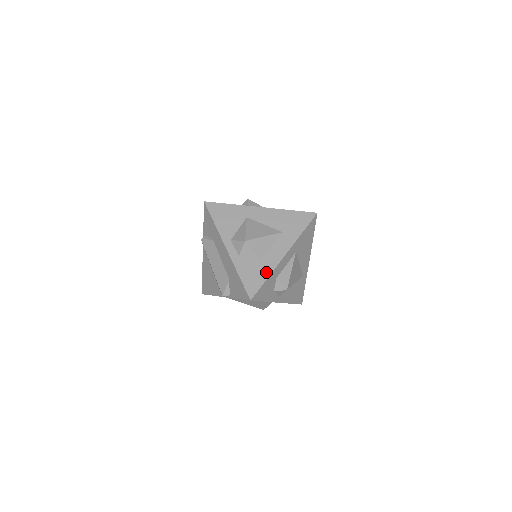
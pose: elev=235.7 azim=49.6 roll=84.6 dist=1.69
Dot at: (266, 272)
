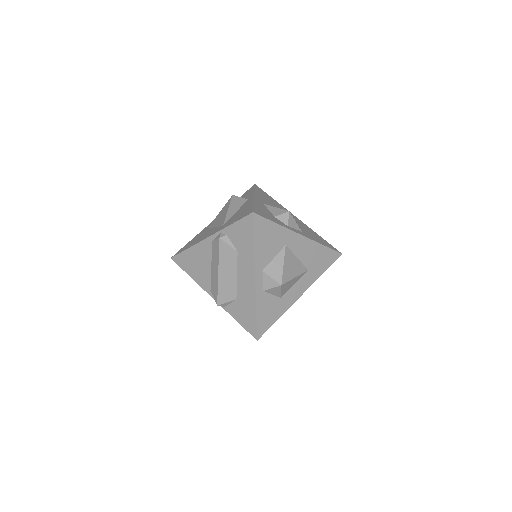
Dot at: (280, 312)
